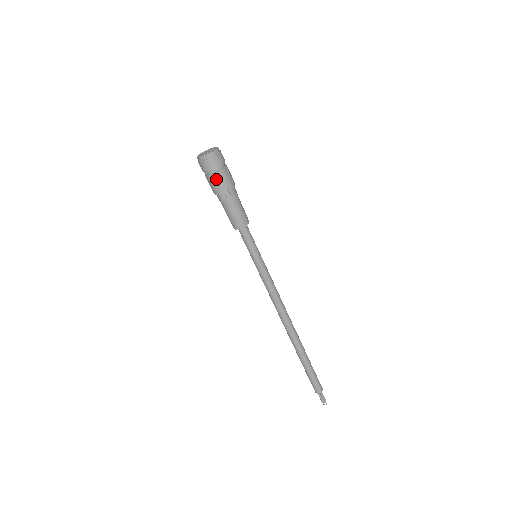
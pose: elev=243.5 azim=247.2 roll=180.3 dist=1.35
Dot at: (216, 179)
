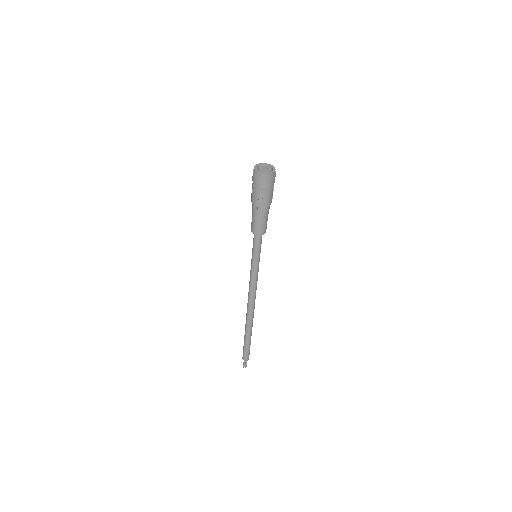
Dot at: (262, 195)
